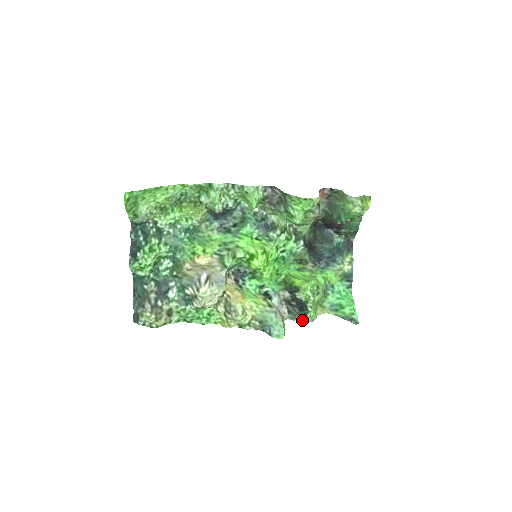
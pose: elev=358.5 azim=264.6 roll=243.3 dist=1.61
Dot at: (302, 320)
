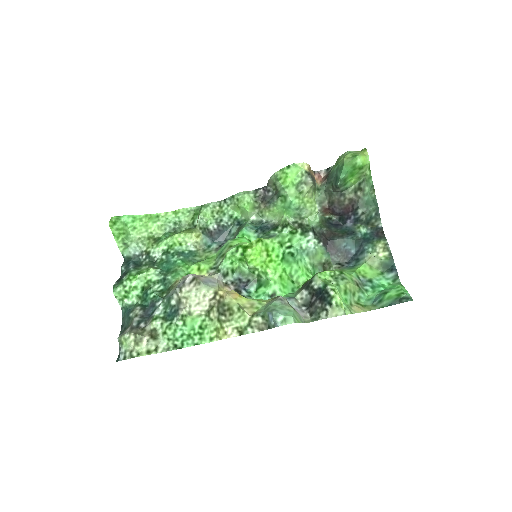
Dot at: (327, 313)
